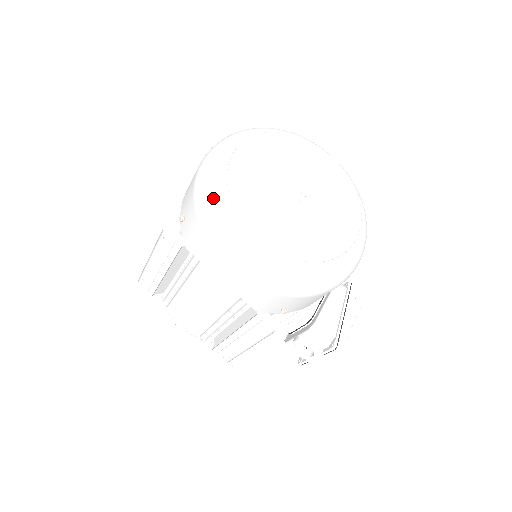
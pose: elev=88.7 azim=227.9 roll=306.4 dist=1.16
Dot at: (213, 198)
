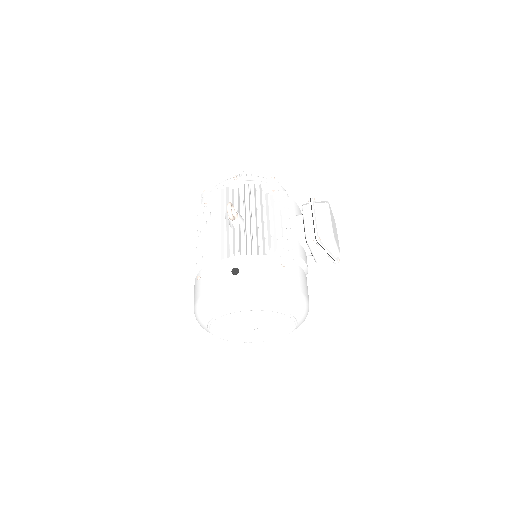
Dot at: occluded
